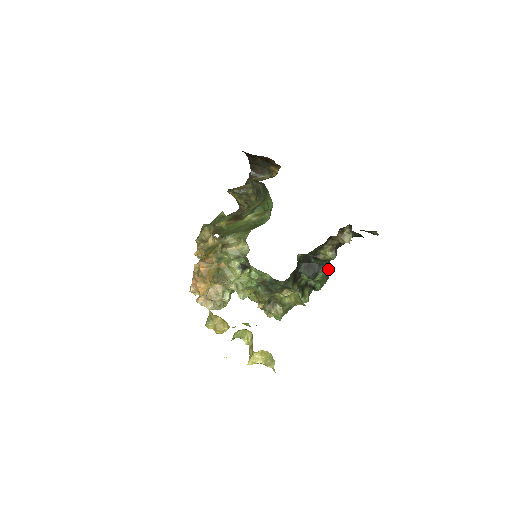
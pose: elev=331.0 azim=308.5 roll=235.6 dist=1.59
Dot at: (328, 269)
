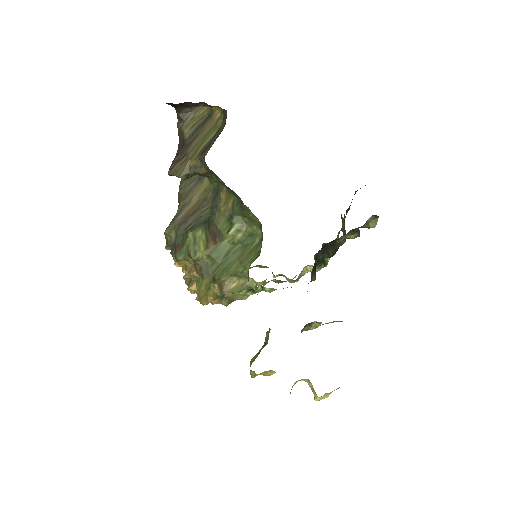
Dot at: (341, 215)
